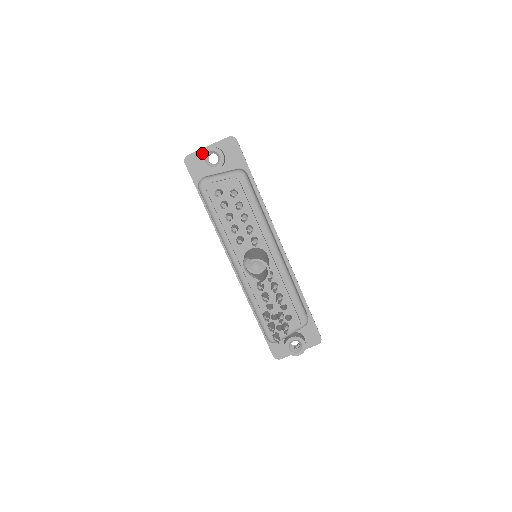
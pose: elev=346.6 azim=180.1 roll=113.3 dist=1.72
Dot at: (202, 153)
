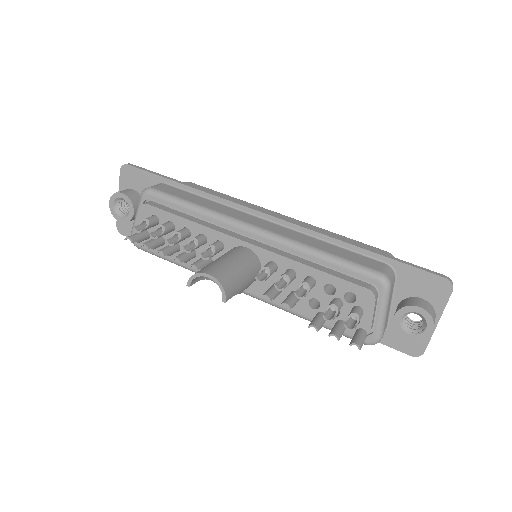
Dot at: (111, 213)
